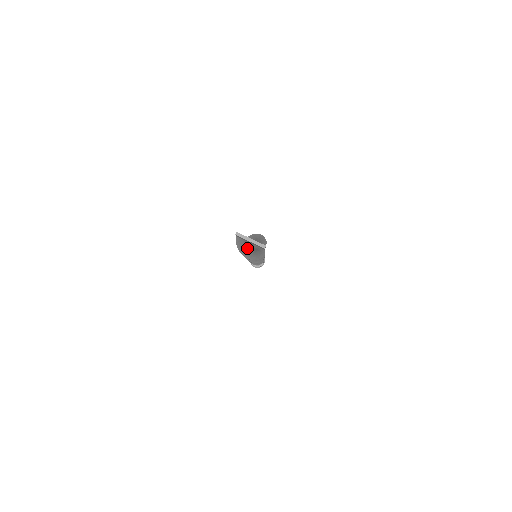
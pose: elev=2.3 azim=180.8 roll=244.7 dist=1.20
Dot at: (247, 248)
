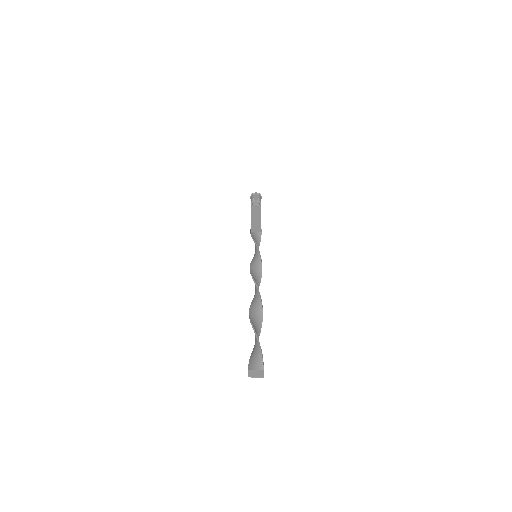
Dot at: (254, 354)
